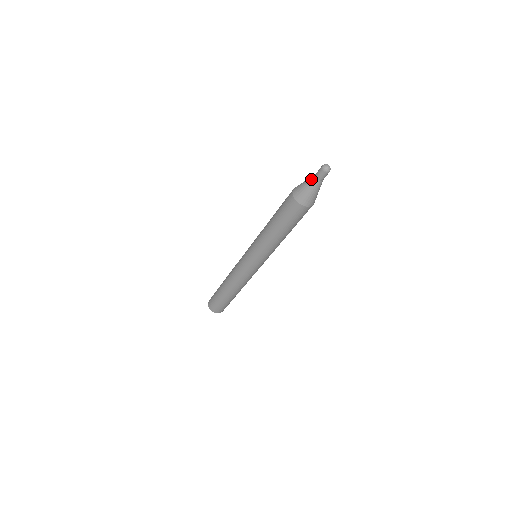
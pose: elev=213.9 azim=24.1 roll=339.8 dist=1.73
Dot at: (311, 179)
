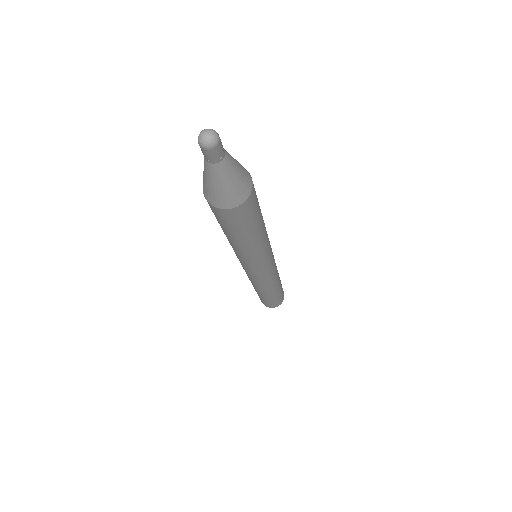
Dot at: occluded
